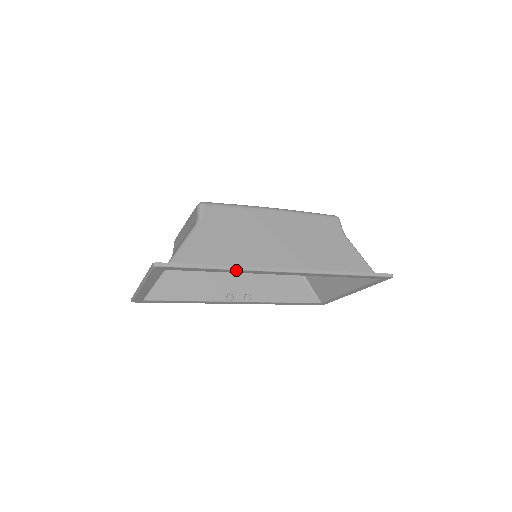
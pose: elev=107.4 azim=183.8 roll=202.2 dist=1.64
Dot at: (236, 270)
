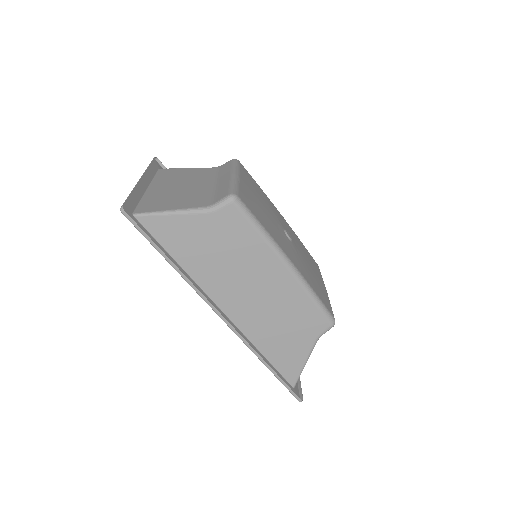
Dot at: (183, 277)
